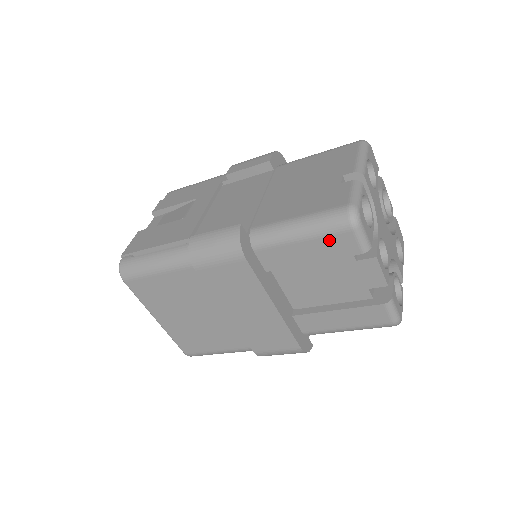
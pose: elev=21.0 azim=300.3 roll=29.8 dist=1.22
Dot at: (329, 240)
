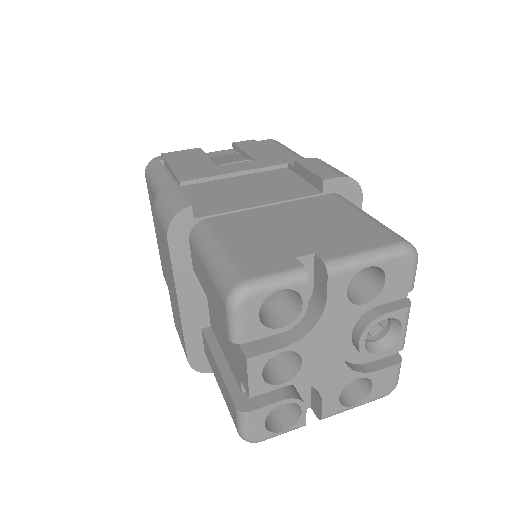
Dot at: (216, 294)
